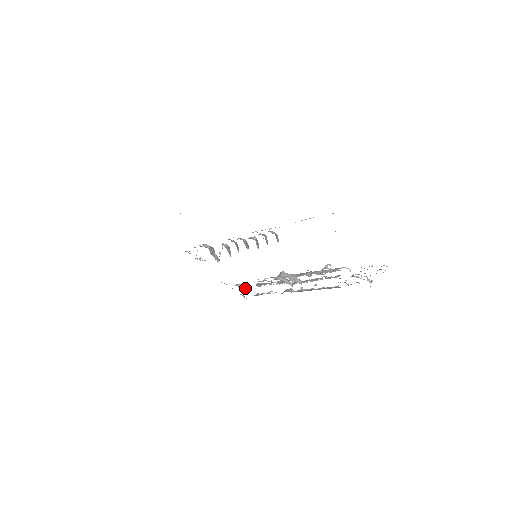
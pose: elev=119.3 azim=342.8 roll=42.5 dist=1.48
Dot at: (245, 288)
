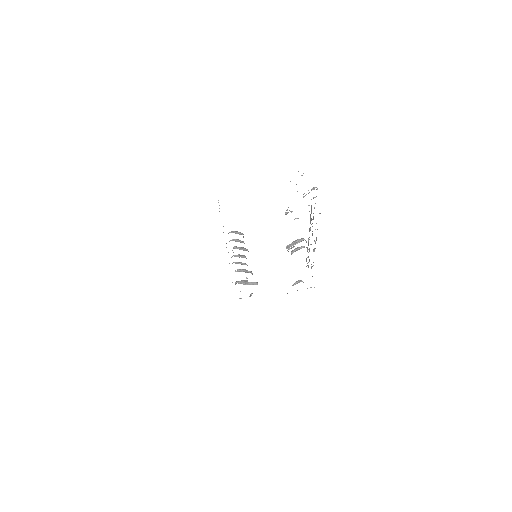
Dot at: (299, 282)
